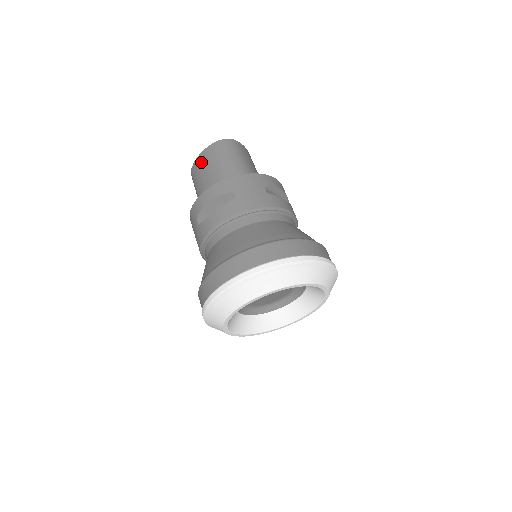
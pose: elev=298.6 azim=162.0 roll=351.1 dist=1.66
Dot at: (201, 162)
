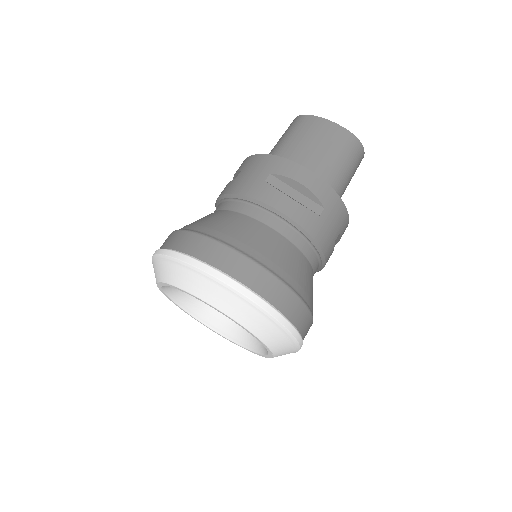
Dot at: (327, 130)
